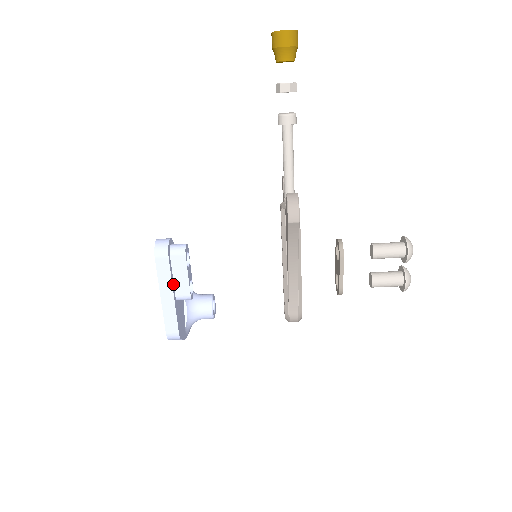
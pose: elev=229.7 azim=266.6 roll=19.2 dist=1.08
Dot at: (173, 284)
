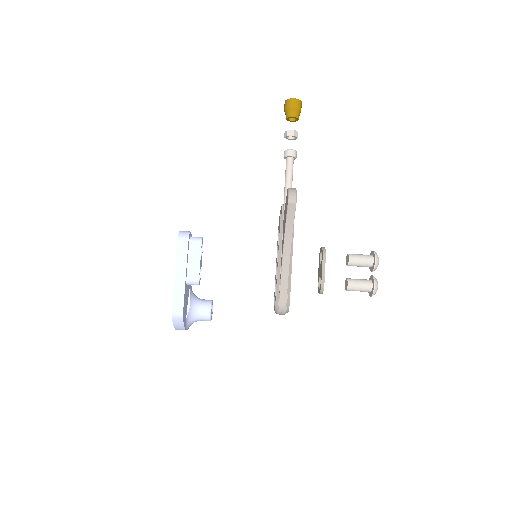
Dot at: (187, 266)
